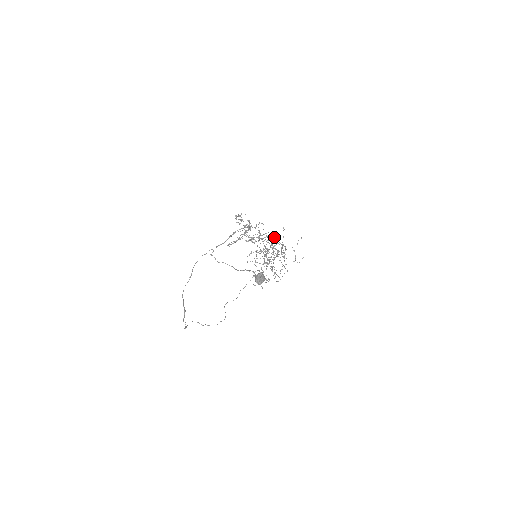
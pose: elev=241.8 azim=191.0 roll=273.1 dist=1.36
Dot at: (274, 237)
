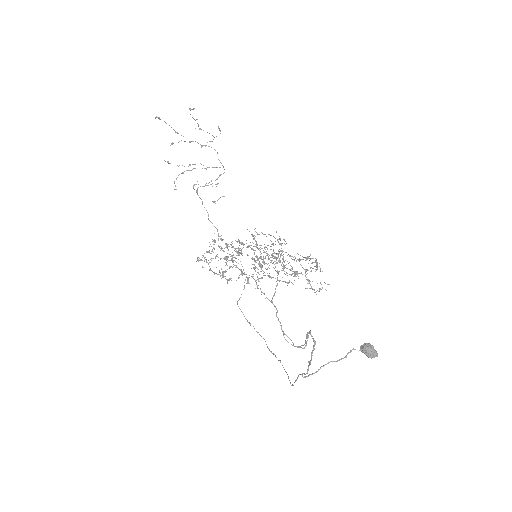
Dot at: (296, 272)
